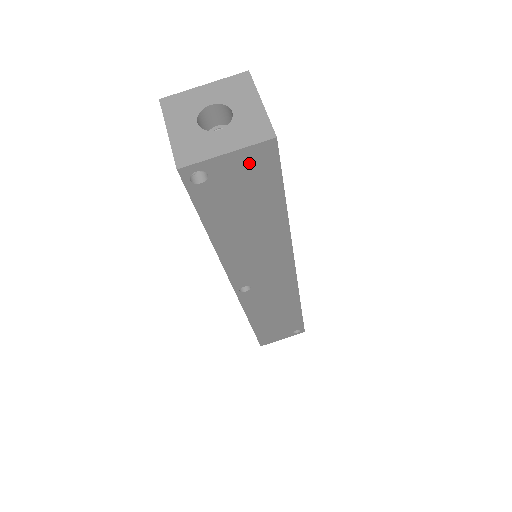
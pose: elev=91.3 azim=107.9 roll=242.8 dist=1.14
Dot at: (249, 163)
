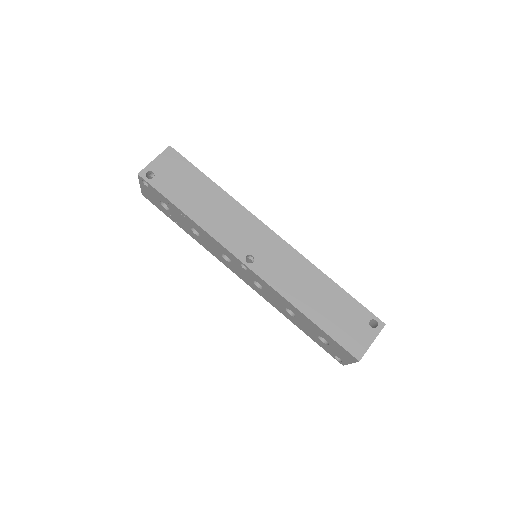
Dot at: (168, 161)
